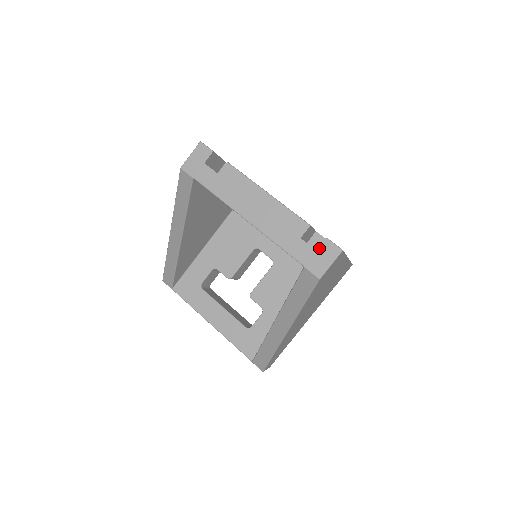
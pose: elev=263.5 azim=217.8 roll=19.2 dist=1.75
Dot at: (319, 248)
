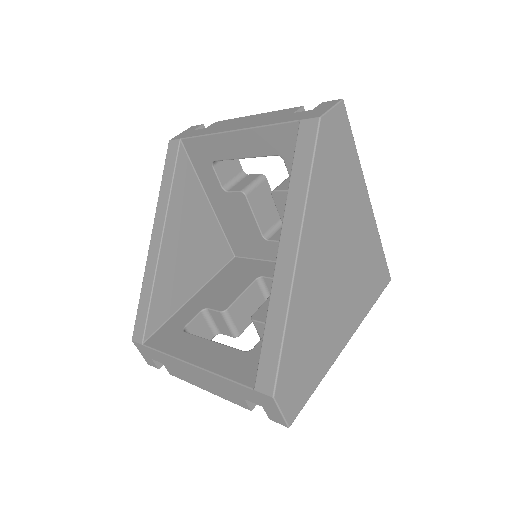
Dot at: (315, 108)
